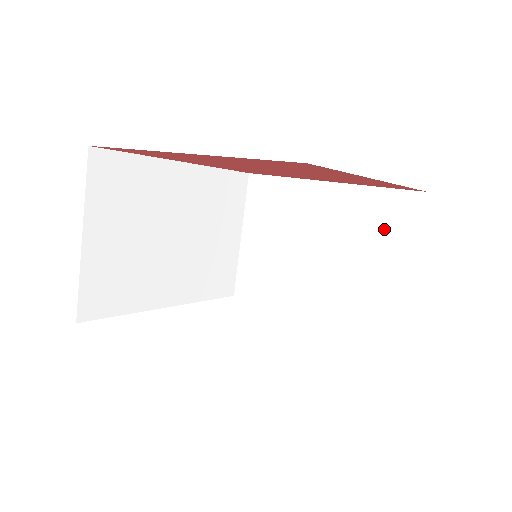
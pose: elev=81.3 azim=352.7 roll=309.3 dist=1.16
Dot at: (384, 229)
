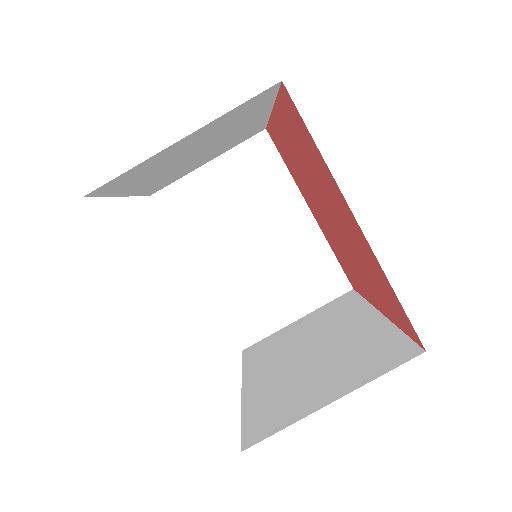
Dot at: (310, 281)
